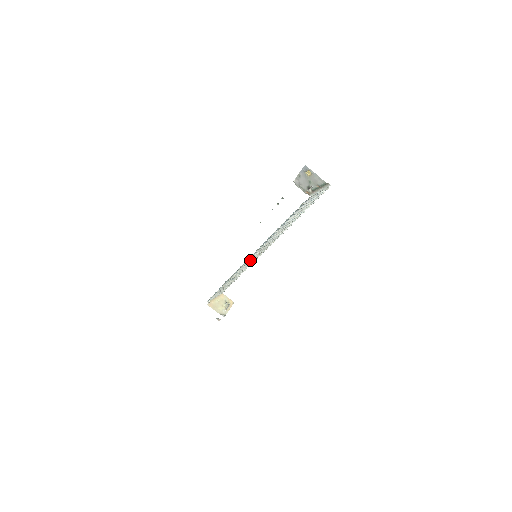
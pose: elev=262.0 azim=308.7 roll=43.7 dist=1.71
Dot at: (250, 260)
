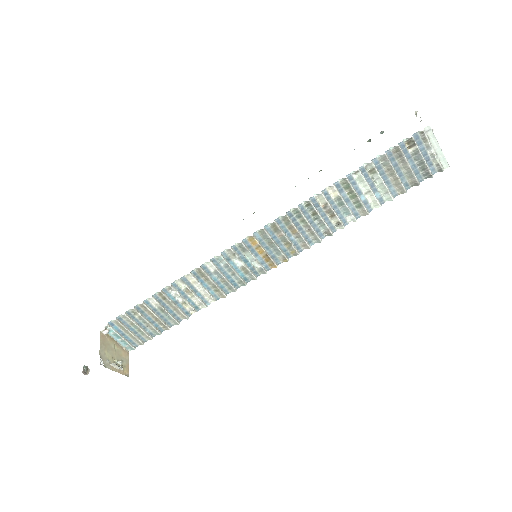
Dot at: (247, 248)
